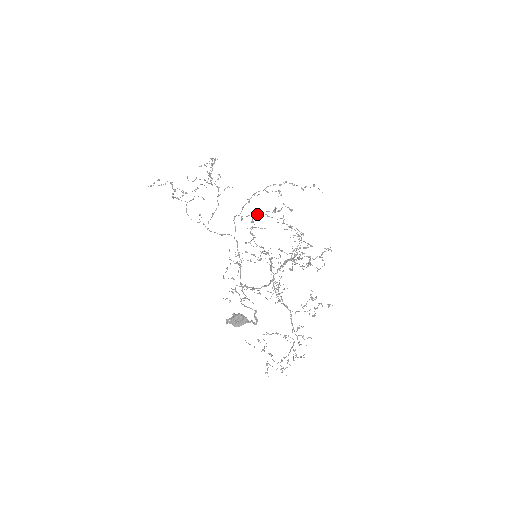
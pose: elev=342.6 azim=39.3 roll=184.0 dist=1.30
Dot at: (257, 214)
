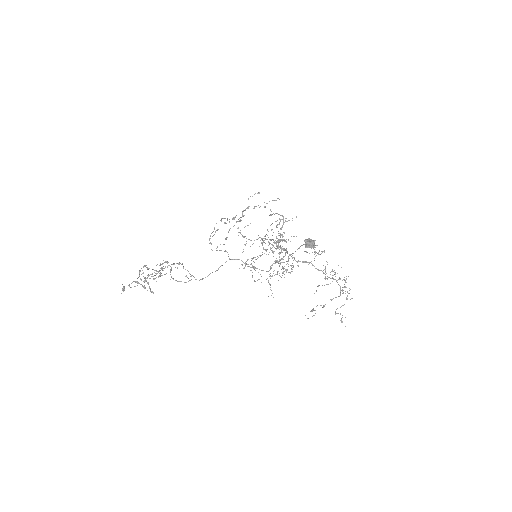
Dot at: (236, 222)
